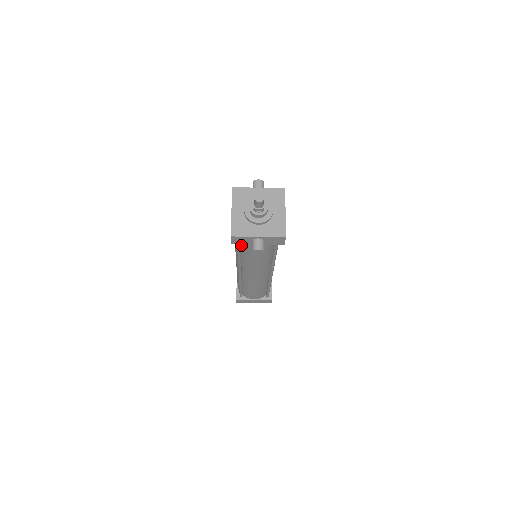
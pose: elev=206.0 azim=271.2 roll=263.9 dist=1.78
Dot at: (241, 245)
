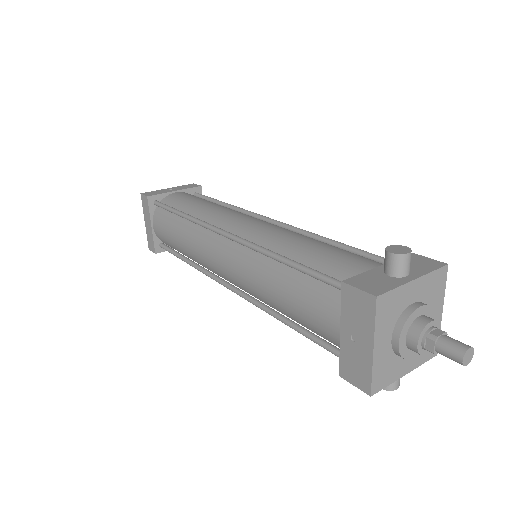
Dot at: occluded
